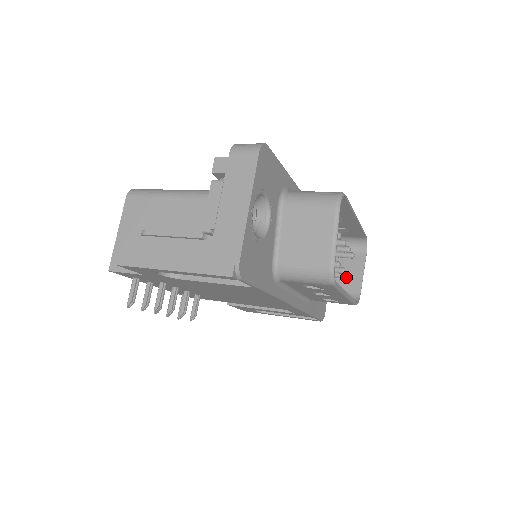
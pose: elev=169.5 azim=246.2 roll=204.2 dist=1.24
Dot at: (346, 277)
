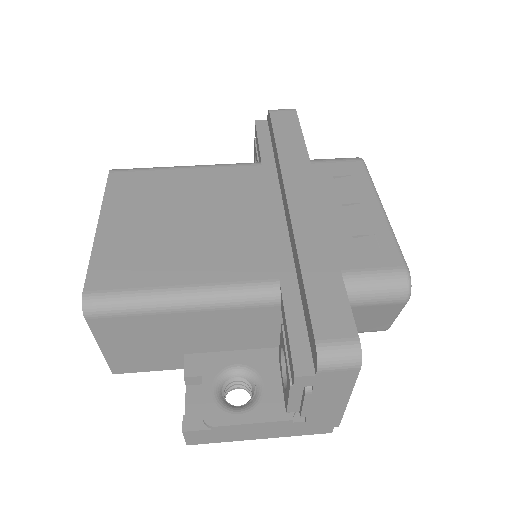
Dot at: occluded
